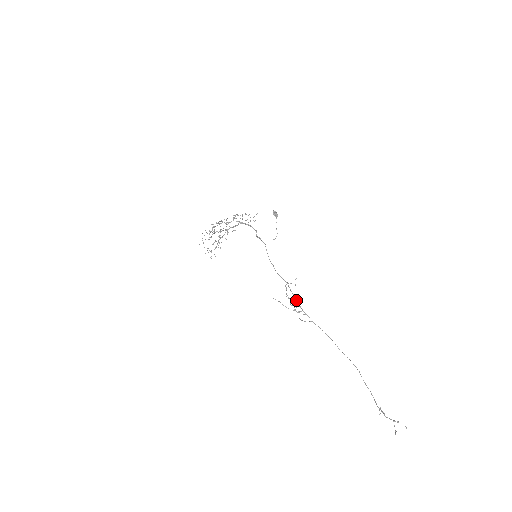
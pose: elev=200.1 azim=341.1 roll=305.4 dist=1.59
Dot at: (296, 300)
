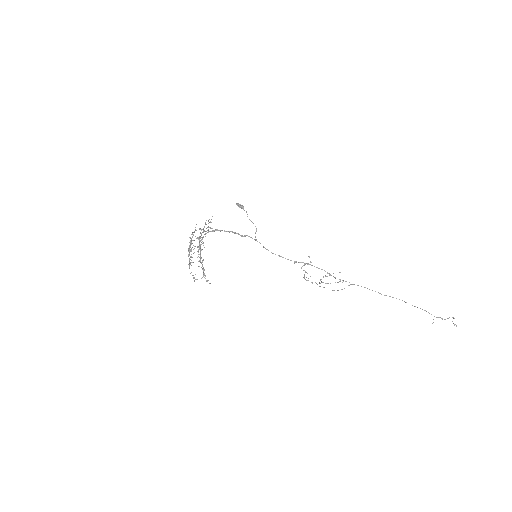
Dot at: (325, 275)
